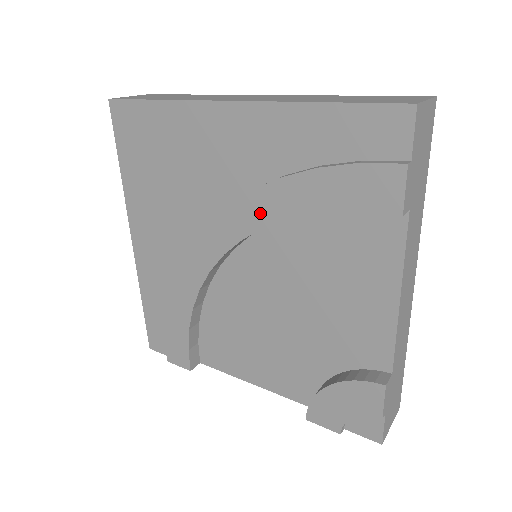
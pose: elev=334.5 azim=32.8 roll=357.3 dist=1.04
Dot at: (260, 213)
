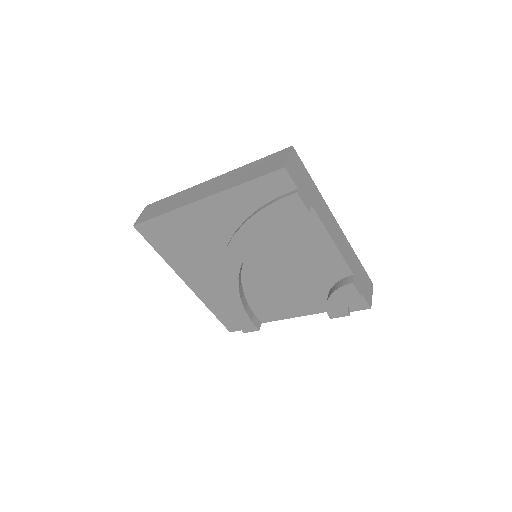
Dot at: (246, 241)
